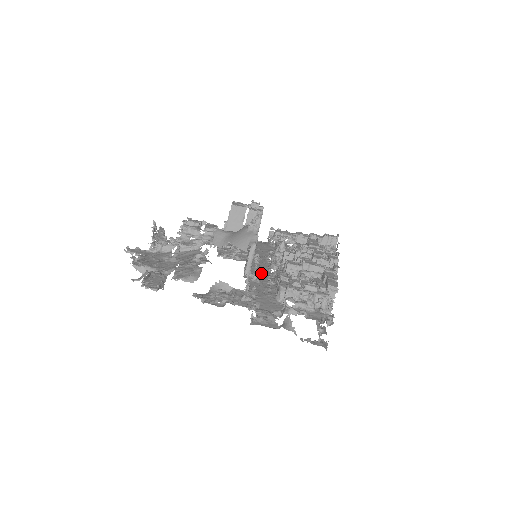
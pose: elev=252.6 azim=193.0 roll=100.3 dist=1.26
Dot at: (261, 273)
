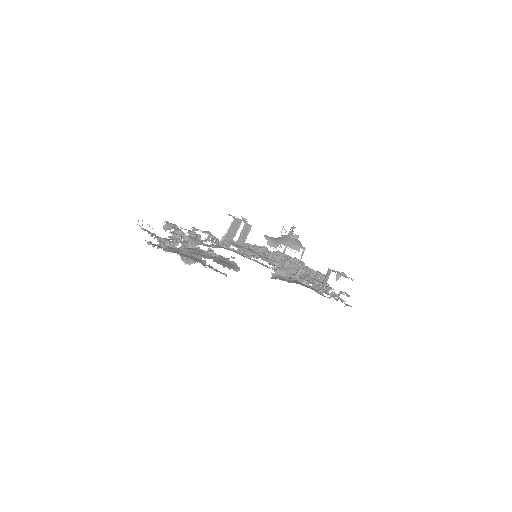
Dot at: occluded
